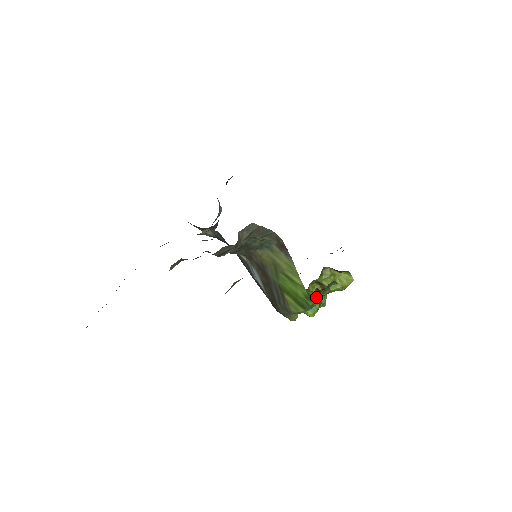
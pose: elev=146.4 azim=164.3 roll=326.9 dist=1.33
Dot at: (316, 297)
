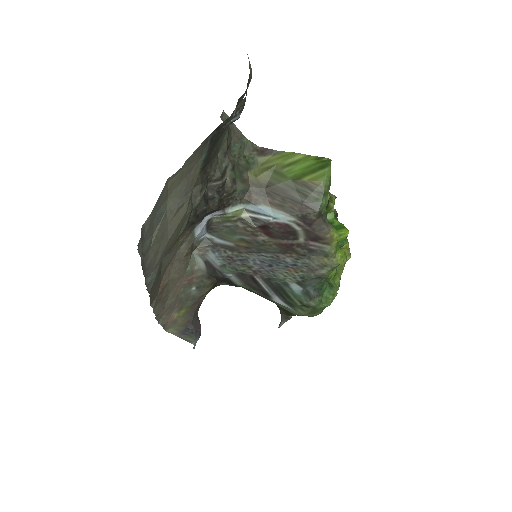
Dot at: (332, 219)
